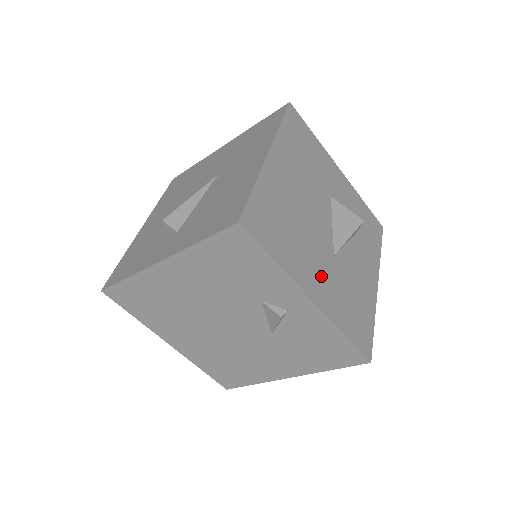
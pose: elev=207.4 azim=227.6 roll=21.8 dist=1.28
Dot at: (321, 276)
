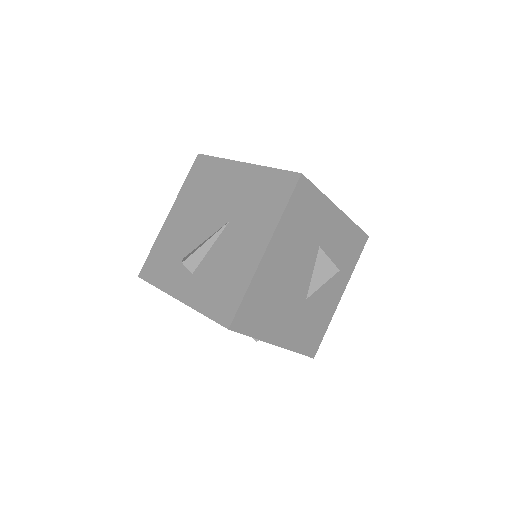
Dot at: (289, 323)
